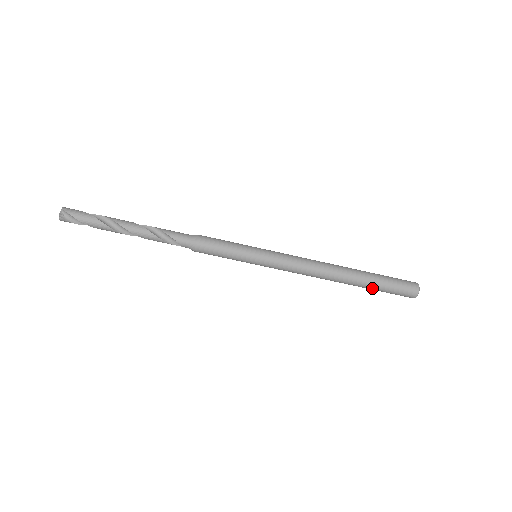
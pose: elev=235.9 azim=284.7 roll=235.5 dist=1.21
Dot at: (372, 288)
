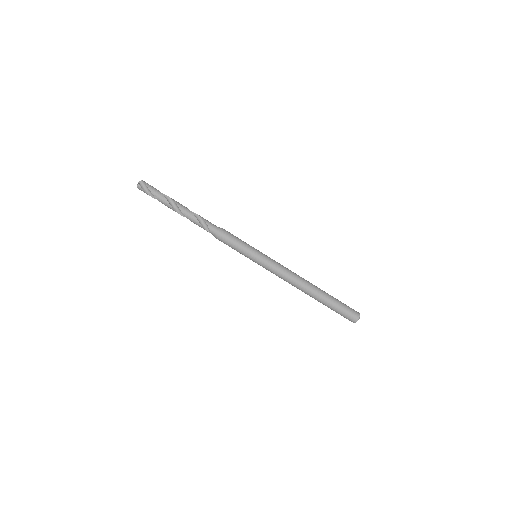
Dot at: (328, 304)
